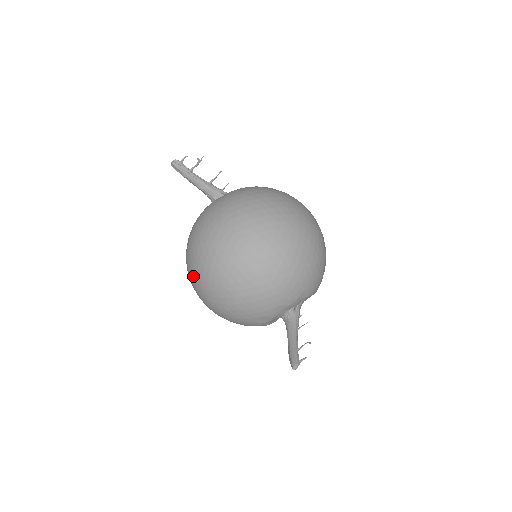
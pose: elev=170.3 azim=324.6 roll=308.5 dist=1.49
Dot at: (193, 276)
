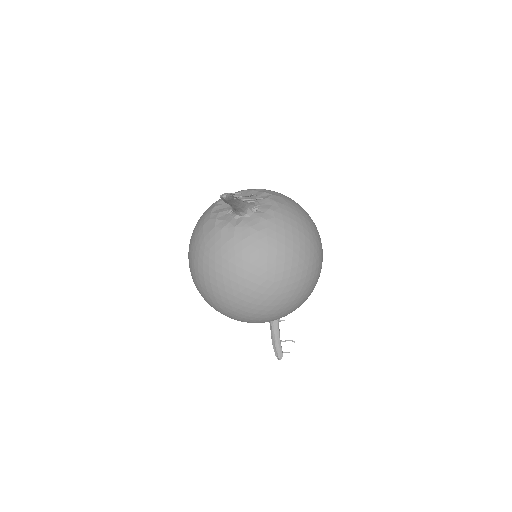
Dot at: (214, 297)
